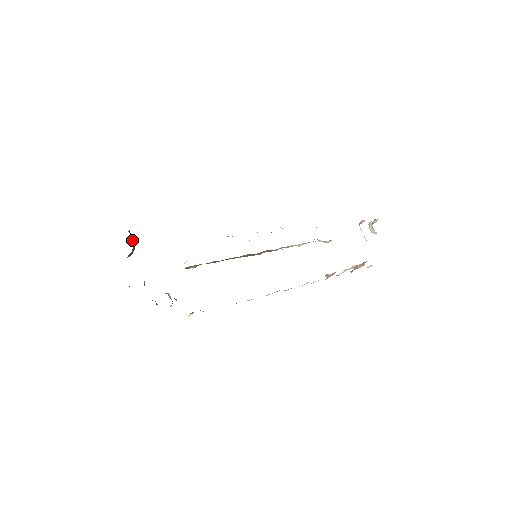
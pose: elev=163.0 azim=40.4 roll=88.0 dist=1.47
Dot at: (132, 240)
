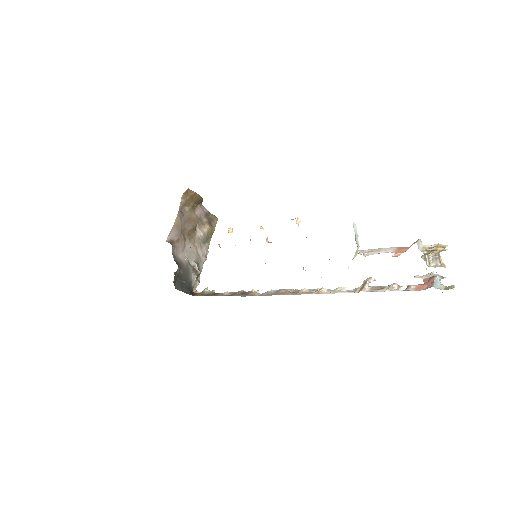
Dot at: (186, 203)
